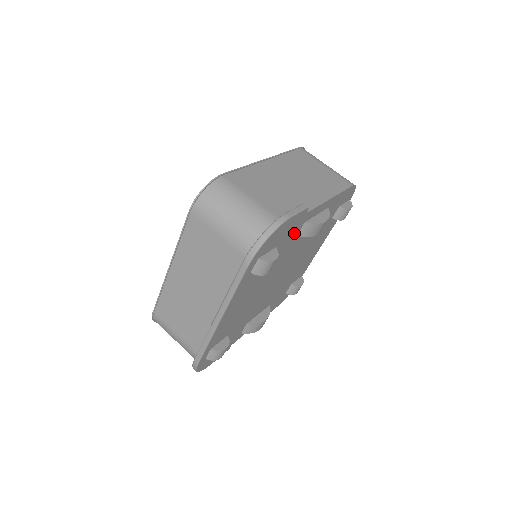
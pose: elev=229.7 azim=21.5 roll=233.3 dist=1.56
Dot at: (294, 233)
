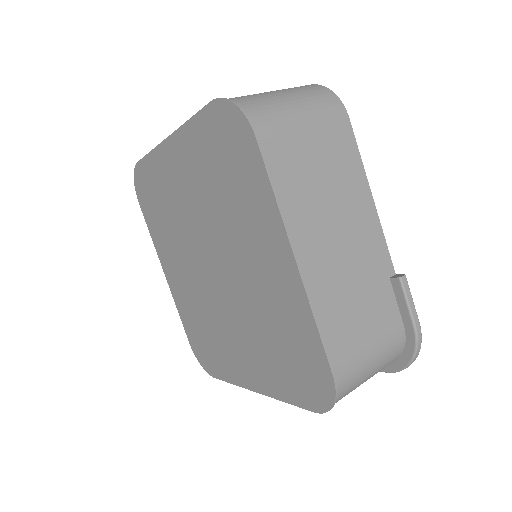
Dot at: occluded
